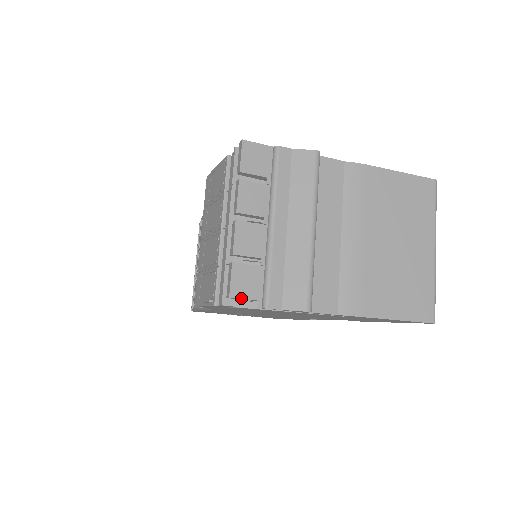
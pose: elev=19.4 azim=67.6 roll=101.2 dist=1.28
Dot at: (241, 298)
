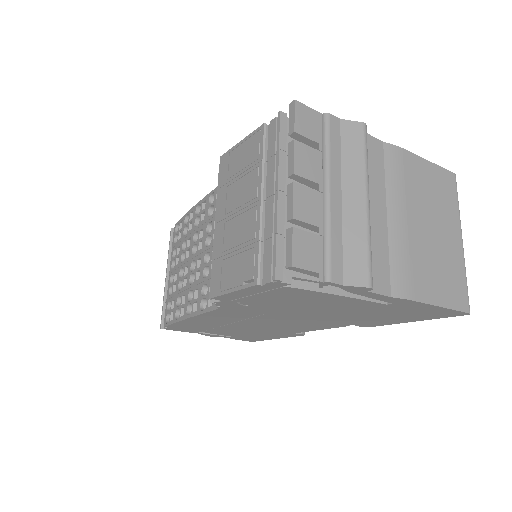
Dot at: (303, 268)
